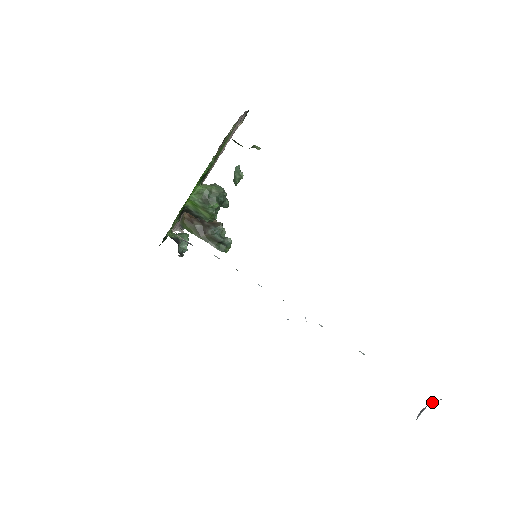
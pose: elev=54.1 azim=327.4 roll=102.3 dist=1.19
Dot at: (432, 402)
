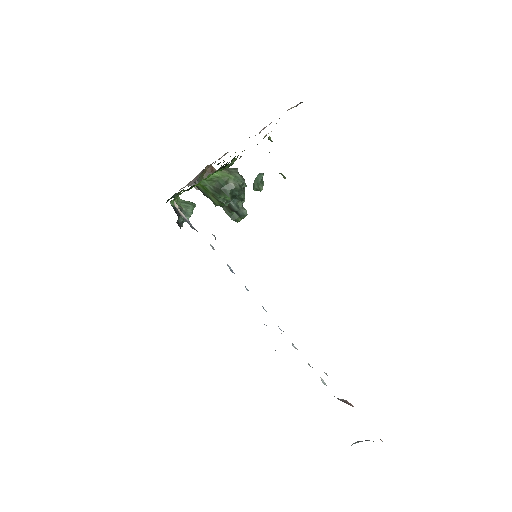
Dot at: occluded
